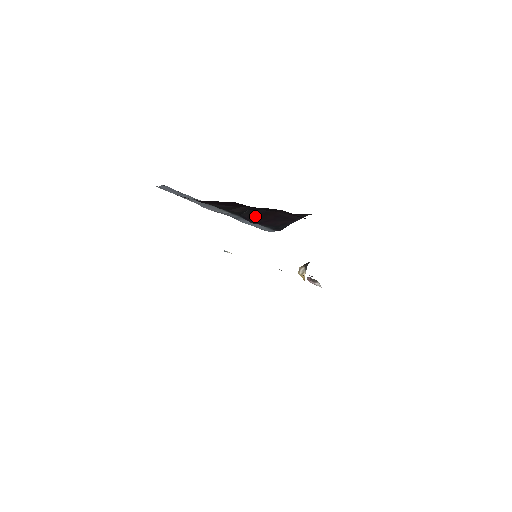
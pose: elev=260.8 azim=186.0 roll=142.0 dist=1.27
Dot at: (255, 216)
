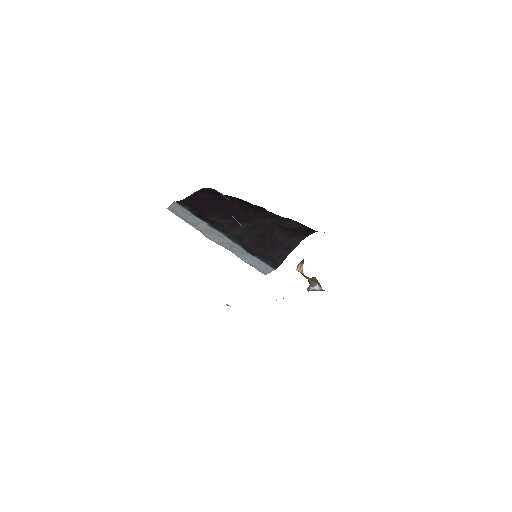
Dot at: (254, 241)
